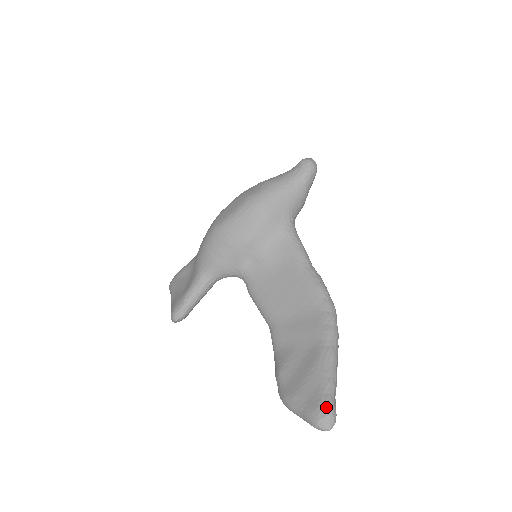
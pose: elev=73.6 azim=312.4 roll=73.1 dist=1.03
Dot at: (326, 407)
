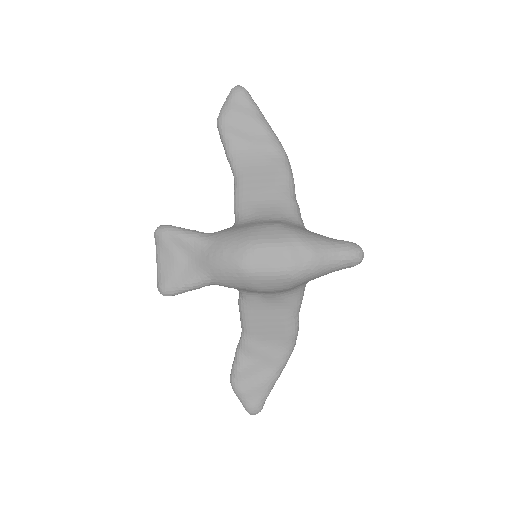
Dot at: (259, 409)
